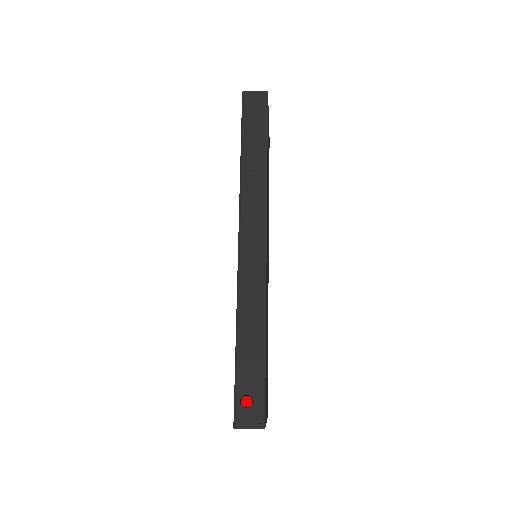
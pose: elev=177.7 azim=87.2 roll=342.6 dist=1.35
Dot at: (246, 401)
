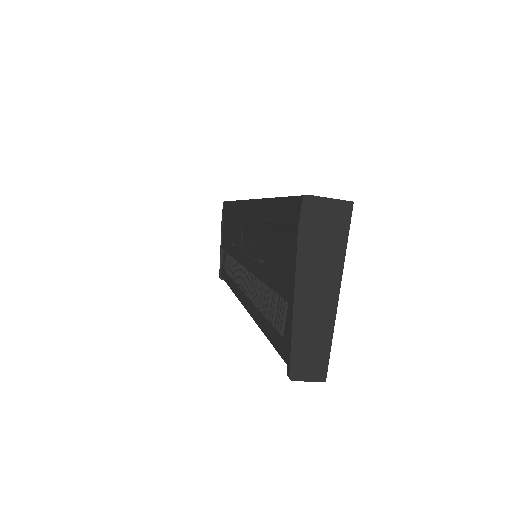
Dot at: occluded
